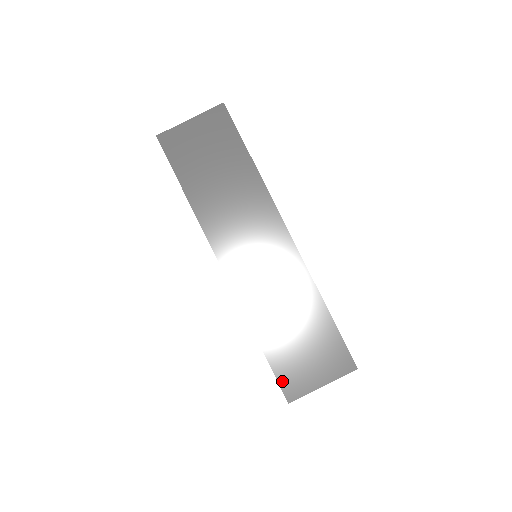
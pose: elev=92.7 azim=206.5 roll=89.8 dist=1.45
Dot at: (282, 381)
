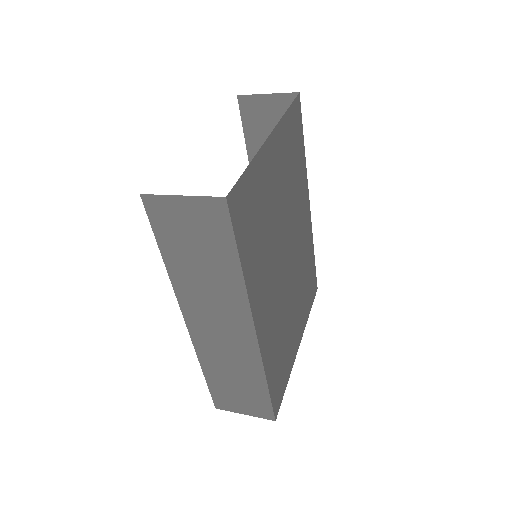
Dot at: (215, 398)
